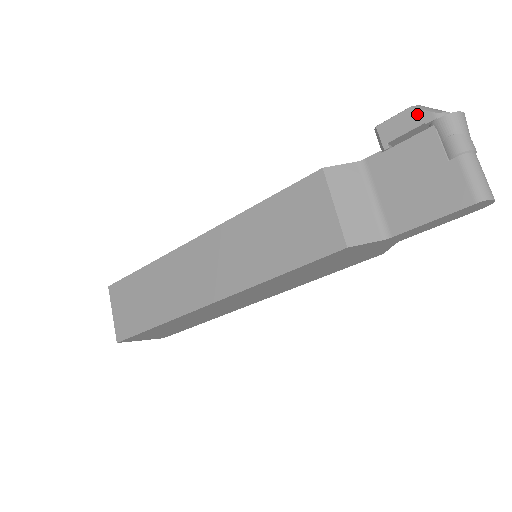
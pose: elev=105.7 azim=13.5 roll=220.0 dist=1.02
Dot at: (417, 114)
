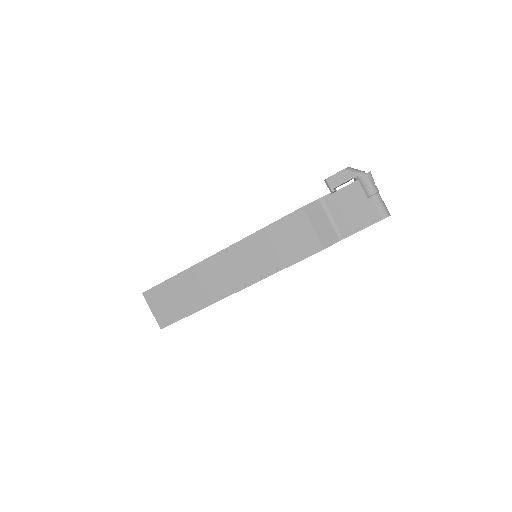
Dot at: (348, 173)
